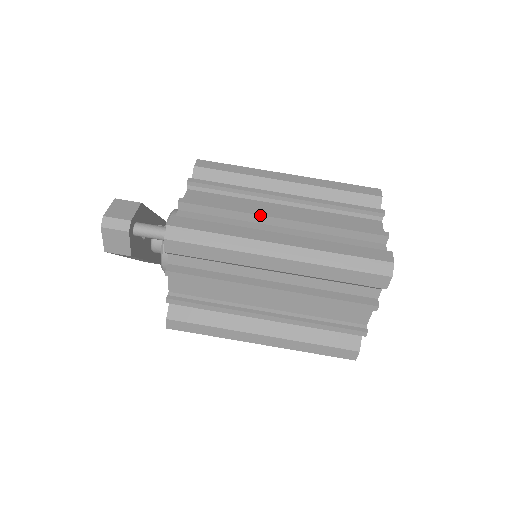
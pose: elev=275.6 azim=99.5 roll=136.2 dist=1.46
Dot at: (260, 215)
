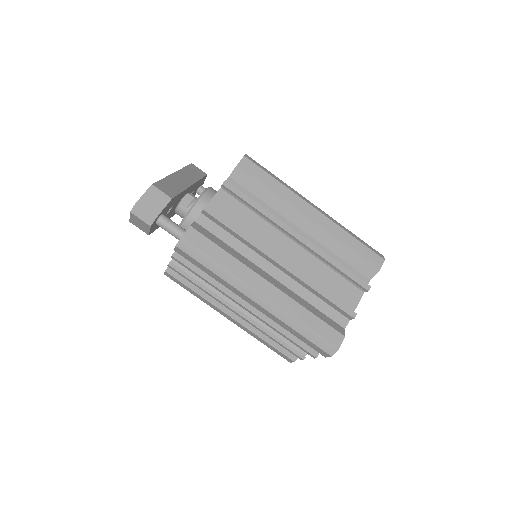
Dot at: (263, 253)
